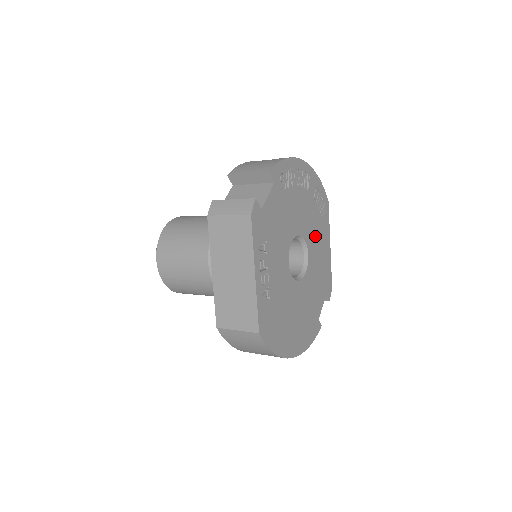
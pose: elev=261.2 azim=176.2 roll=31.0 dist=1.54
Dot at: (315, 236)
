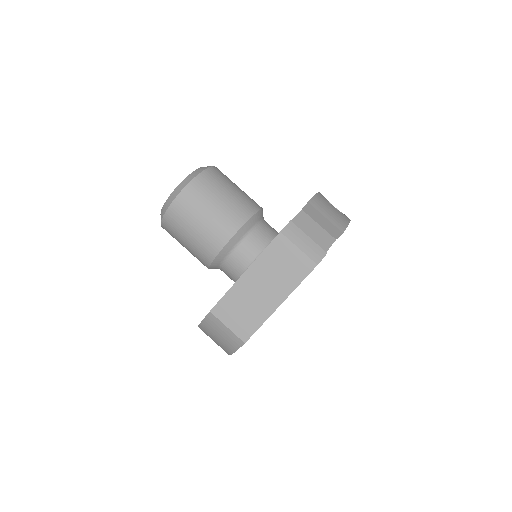
Dot at: occluded
